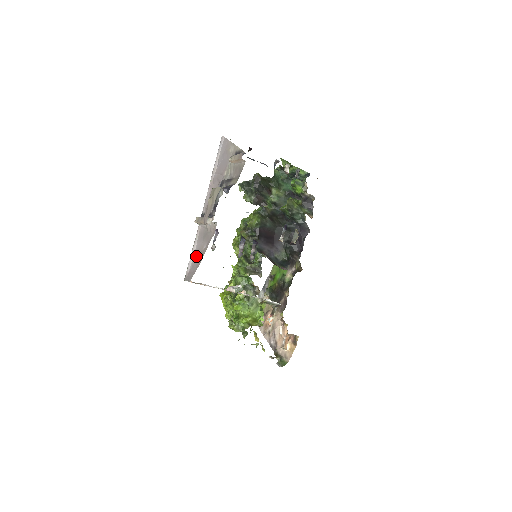
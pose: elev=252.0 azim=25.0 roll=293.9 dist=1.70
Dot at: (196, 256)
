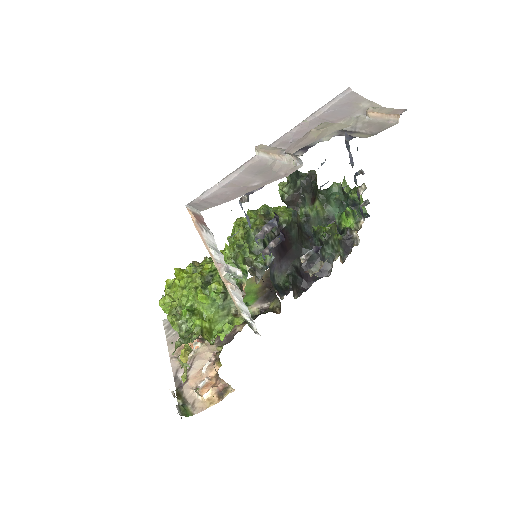
Dot at: (230, 187)
